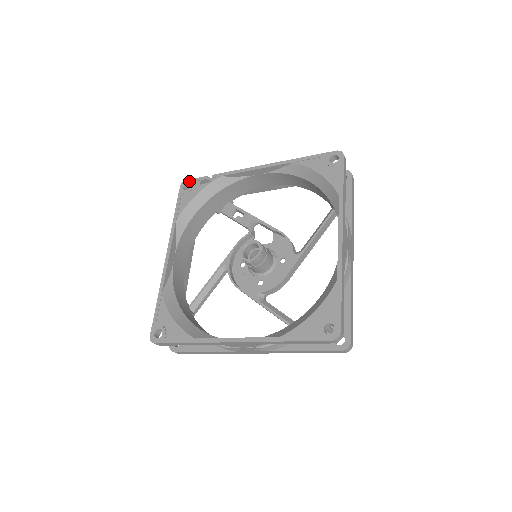
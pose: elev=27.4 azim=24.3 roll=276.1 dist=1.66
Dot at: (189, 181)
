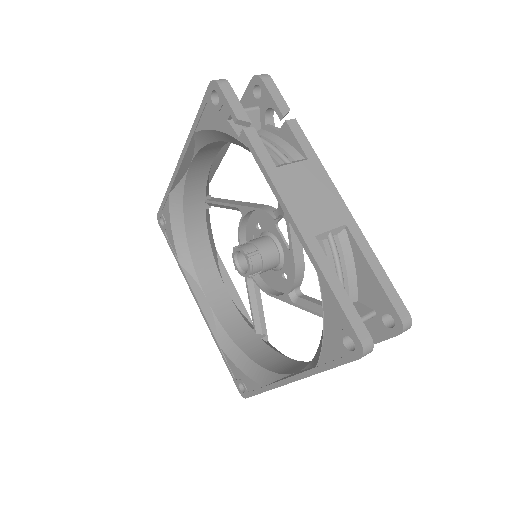
Dot at: (219, 93)
